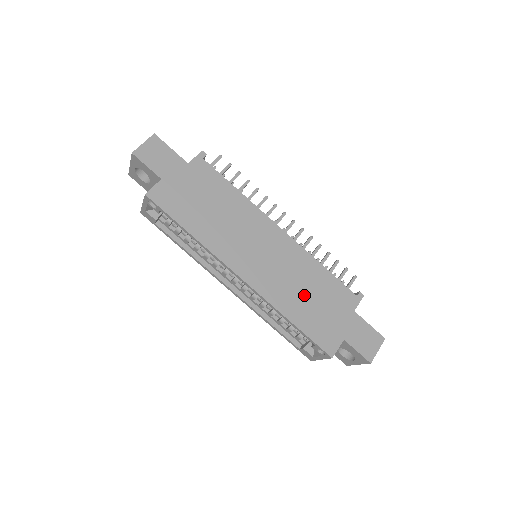
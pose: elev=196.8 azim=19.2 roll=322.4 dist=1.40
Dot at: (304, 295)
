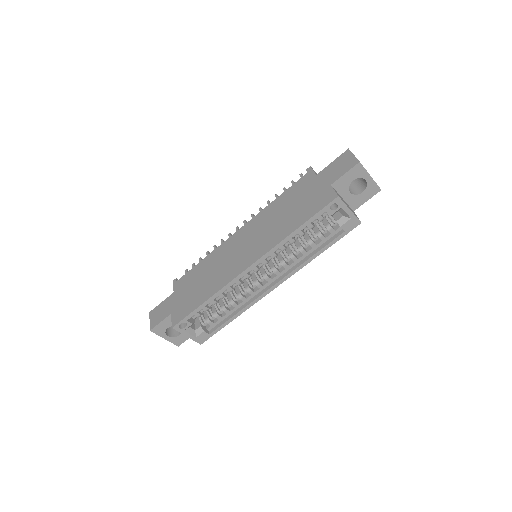
Dot at: (285, 217)
